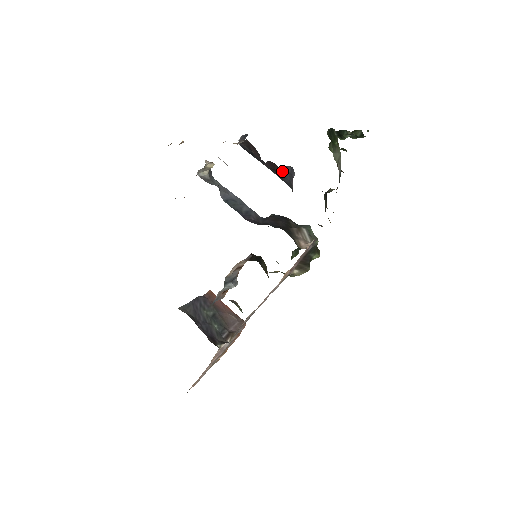
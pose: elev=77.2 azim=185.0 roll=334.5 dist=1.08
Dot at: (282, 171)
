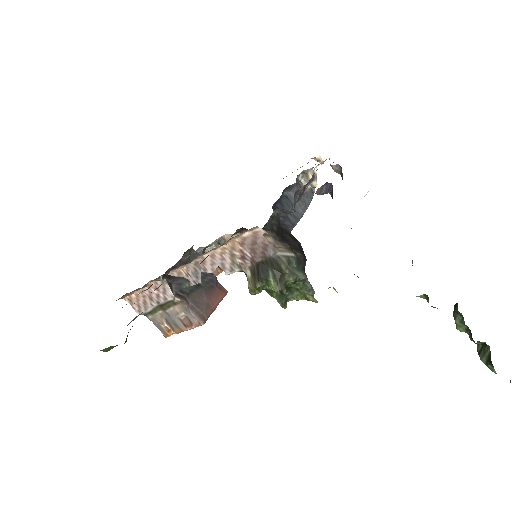
Dot at: occluded
